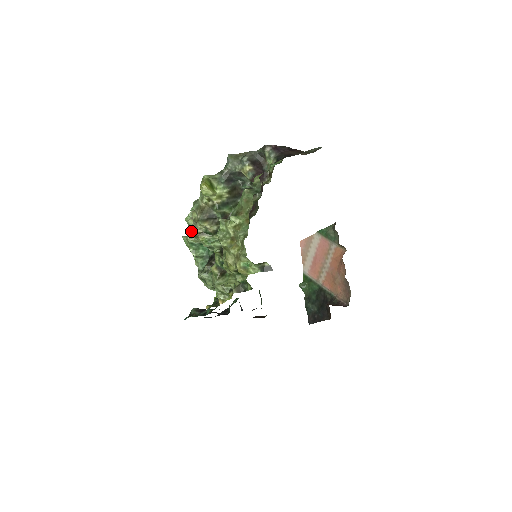
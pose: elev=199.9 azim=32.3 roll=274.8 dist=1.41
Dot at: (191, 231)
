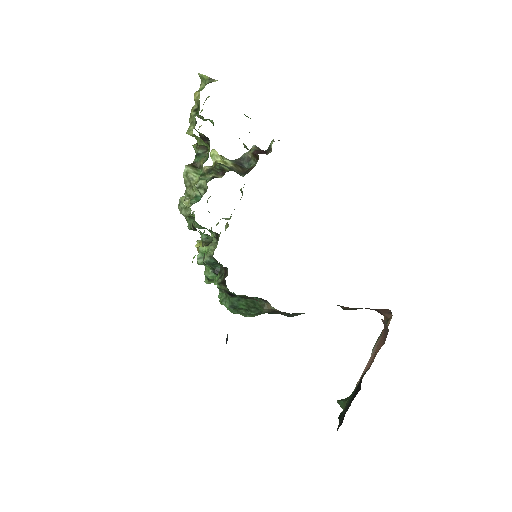
Dot at: occluded
